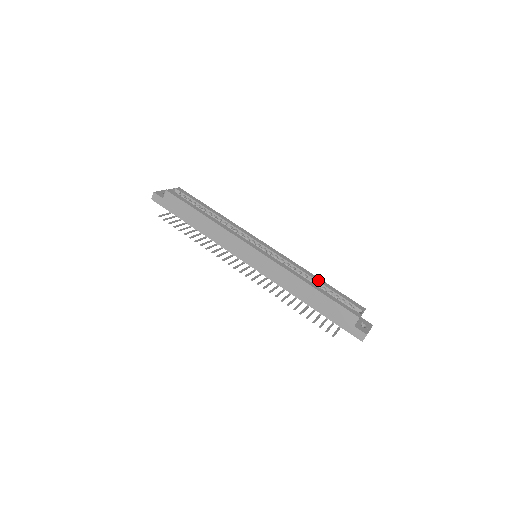
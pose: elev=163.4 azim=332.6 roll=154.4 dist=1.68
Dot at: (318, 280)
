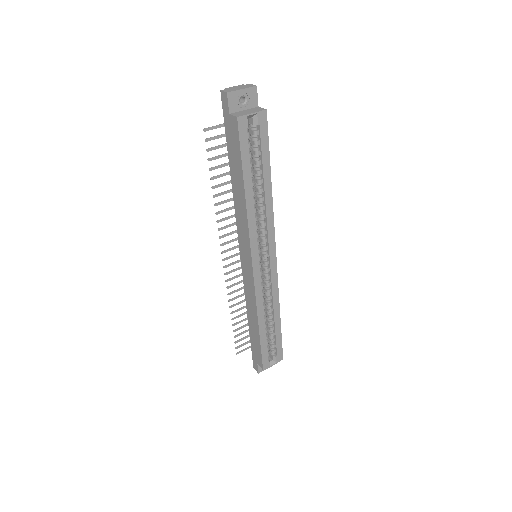
Dot at: (276, 320)
